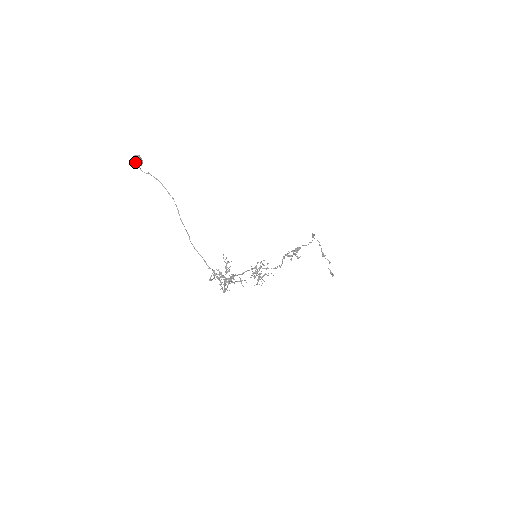
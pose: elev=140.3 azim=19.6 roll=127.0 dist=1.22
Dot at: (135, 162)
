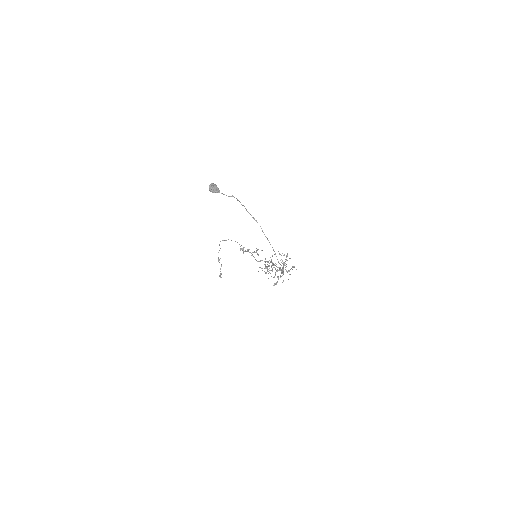
Dot at: (217, 189)
